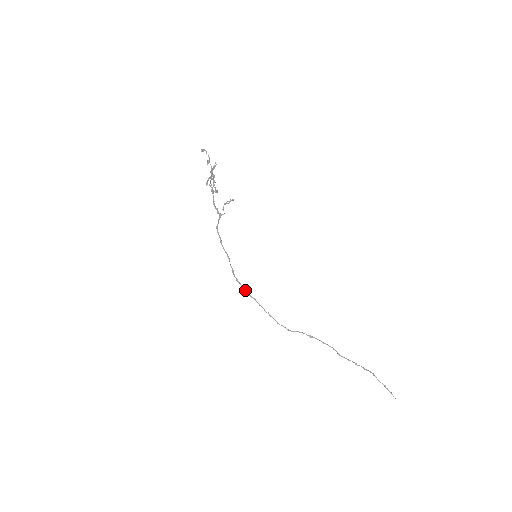
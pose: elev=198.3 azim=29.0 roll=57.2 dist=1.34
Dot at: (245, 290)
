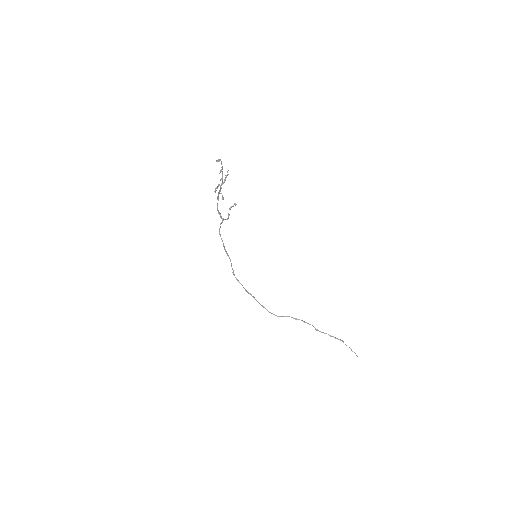
Dot at: (243, 287)
